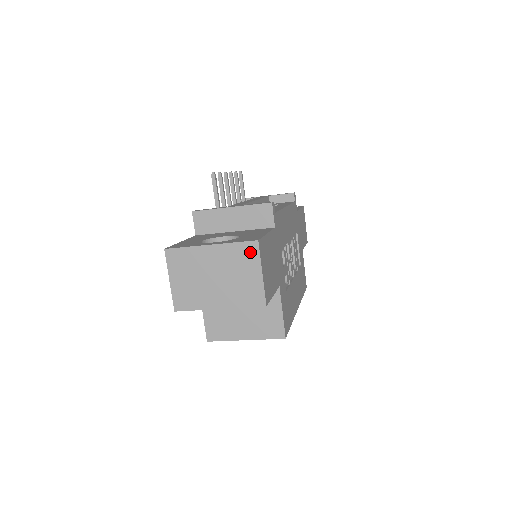
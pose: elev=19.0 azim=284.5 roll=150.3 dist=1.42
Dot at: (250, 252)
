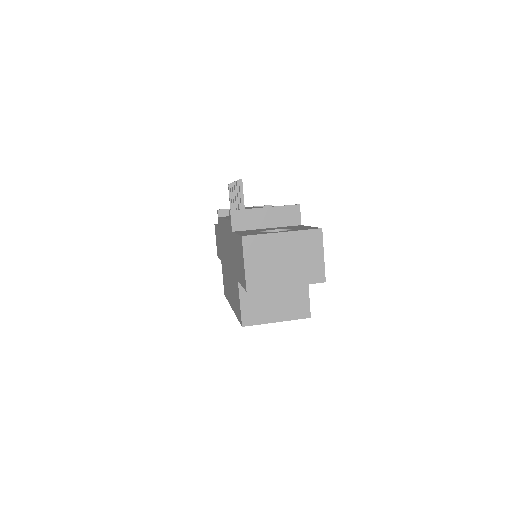
Dot at: (315, 238)
